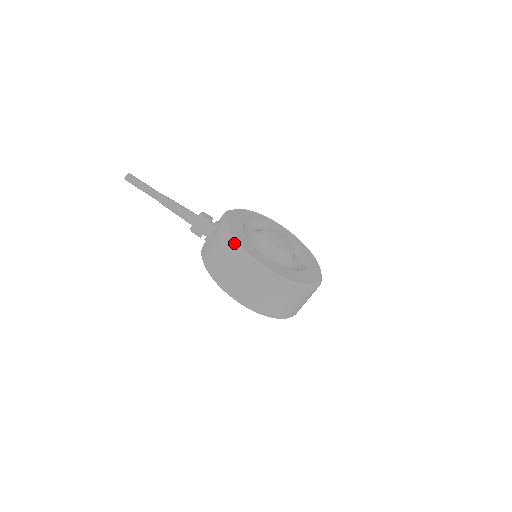
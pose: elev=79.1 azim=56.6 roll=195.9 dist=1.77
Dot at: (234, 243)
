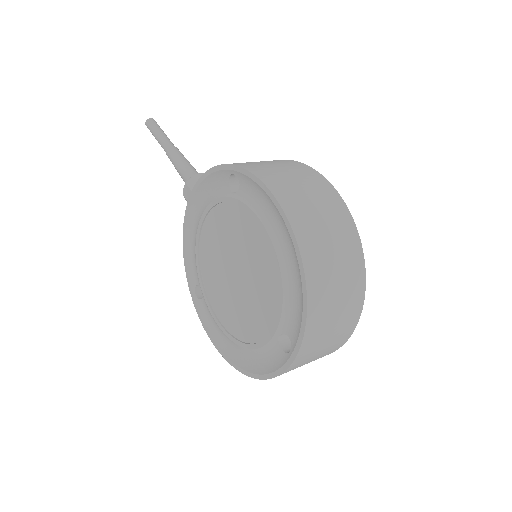
Dot at: occluded
